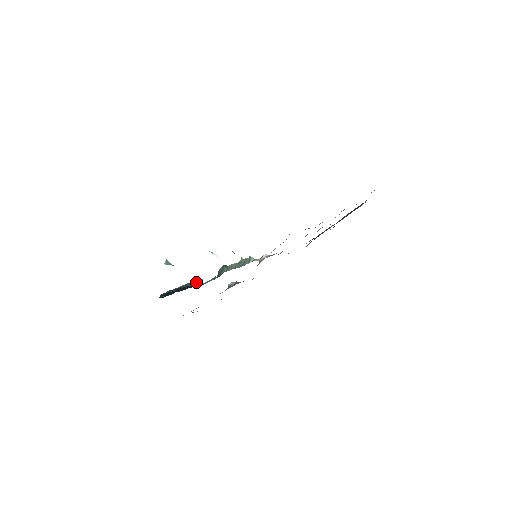
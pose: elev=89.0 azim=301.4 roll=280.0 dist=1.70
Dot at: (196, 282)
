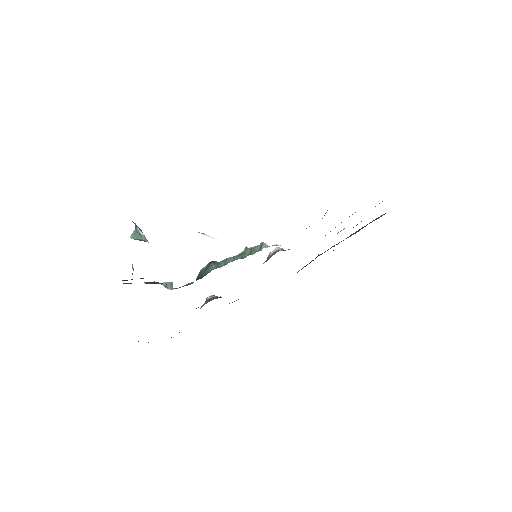
Dot at: (164, 284)
